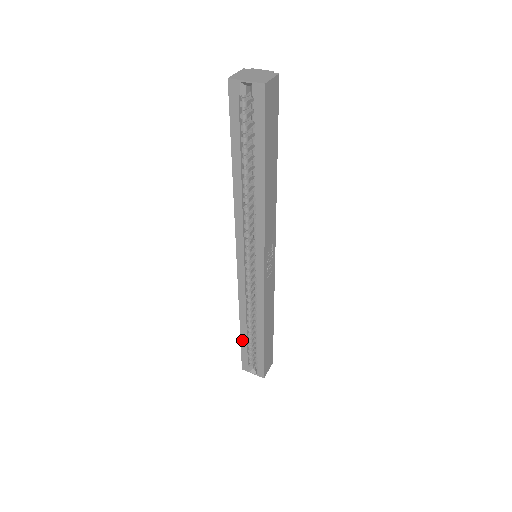
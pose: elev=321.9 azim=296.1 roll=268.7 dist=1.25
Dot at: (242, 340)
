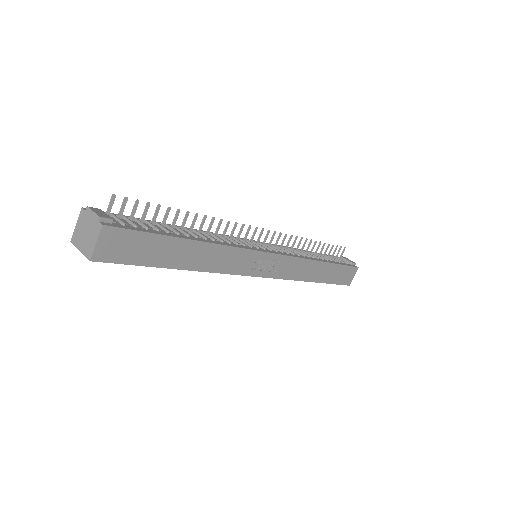
Dot at: occluded
